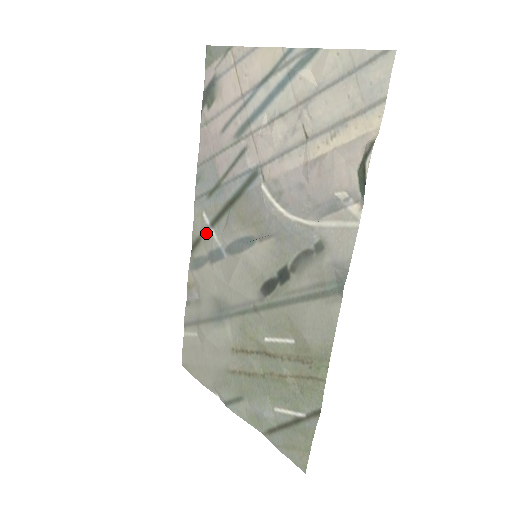
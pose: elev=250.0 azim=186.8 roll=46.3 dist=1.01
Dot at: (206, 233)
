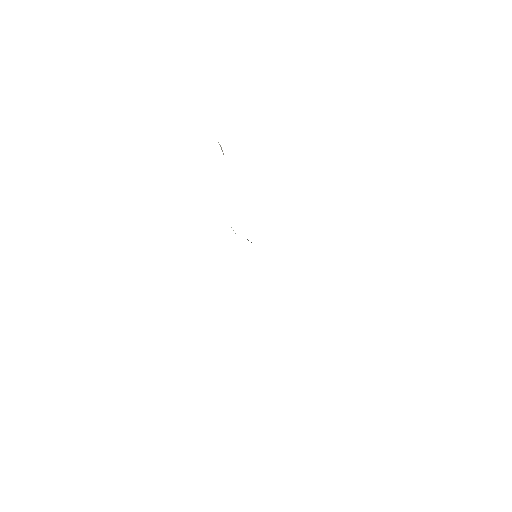
Dot at: occluded
